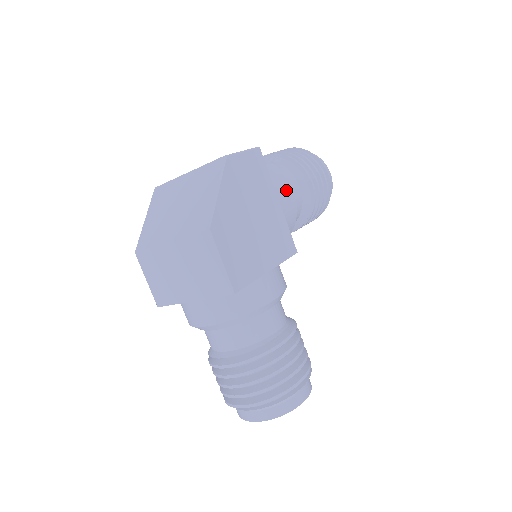
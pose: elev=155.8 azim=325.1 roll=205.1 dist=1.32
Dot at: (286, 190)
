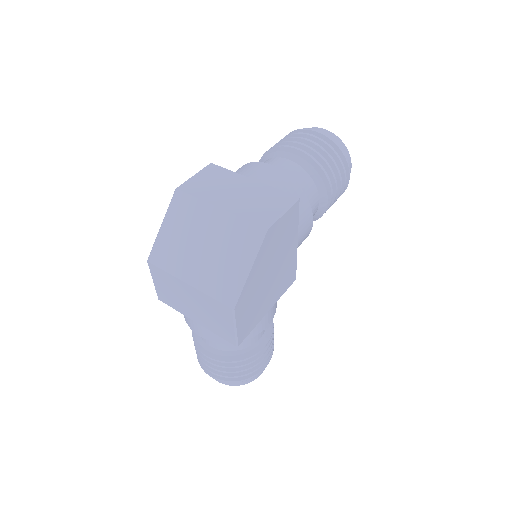
Dot at: (307, 226)
